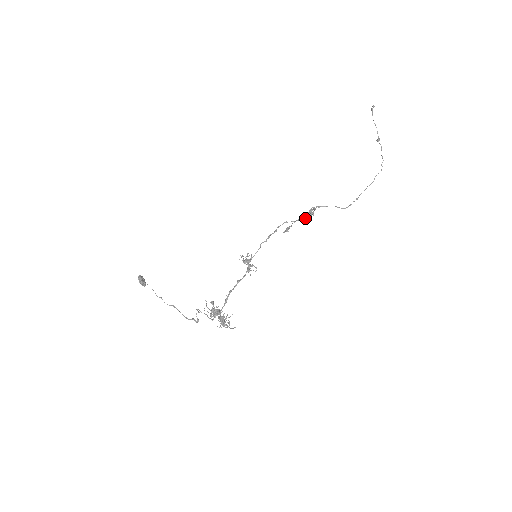
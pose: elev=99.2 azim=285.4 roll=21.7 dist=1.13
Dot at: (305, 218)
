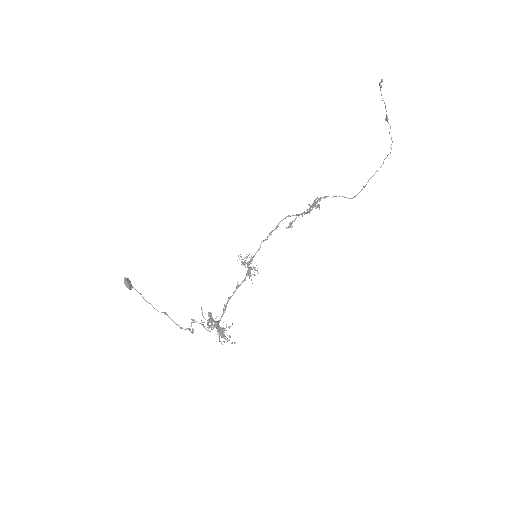
Dot at: occluded
